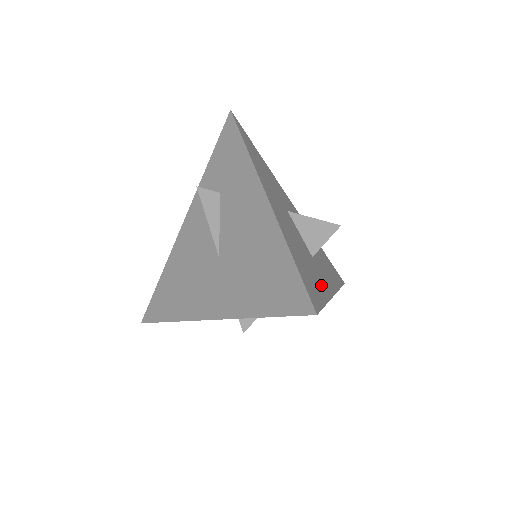
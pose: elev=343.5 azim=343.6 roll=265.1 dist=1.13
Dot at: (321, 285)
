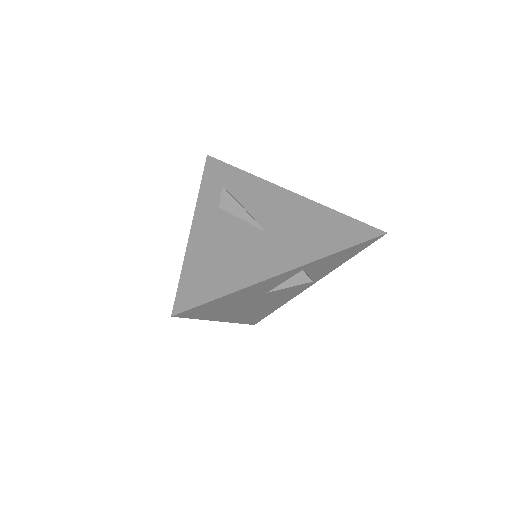
Dot at: occluded
